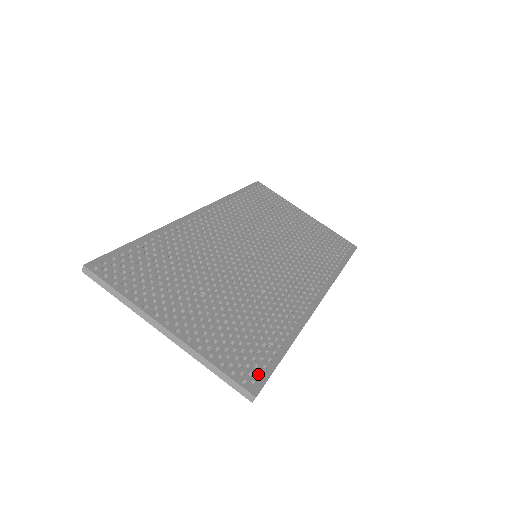
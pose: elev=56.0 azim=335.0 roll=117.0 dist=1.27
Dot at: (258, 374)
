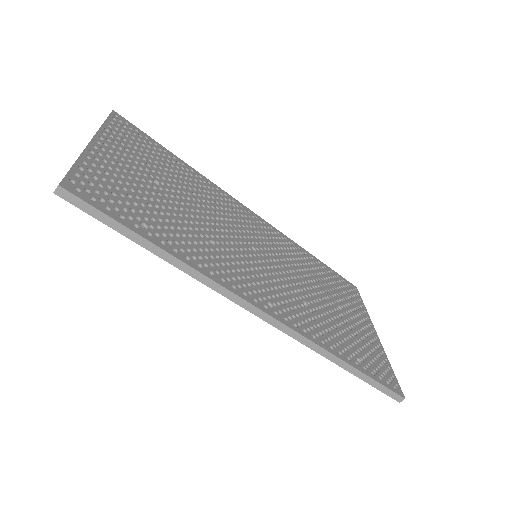
Dot at: (94, 202)
